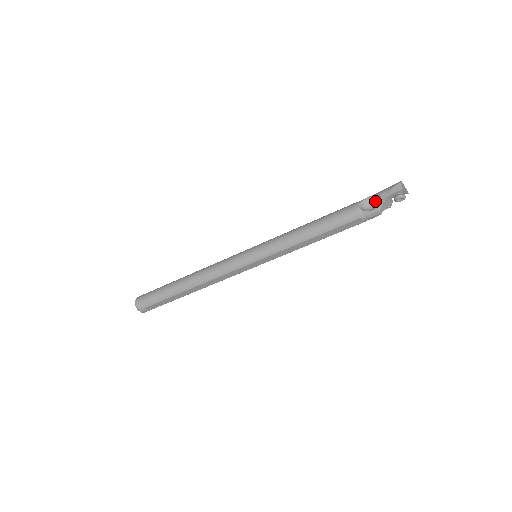
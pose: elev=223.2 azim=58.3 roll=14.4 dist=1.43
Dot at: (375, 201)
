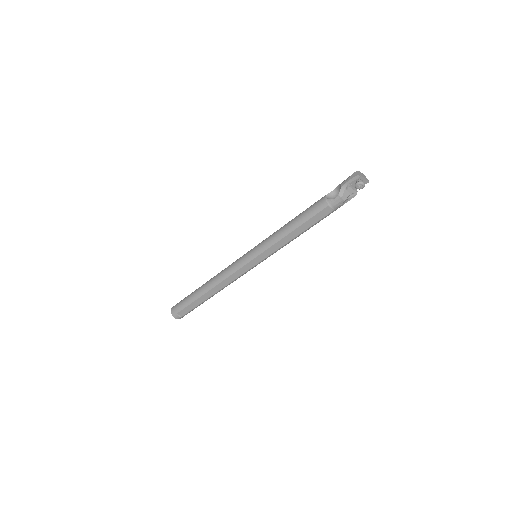
Dot at: occluded
